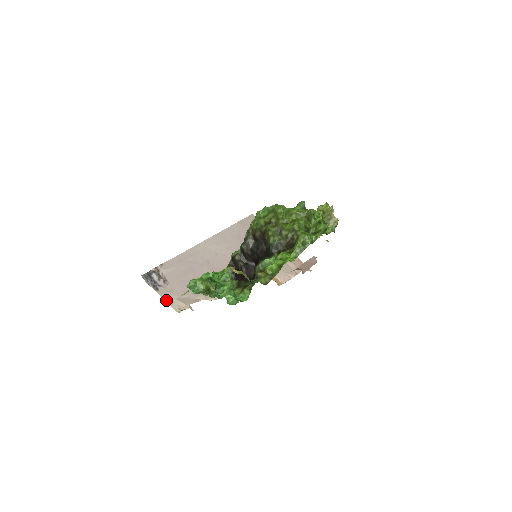
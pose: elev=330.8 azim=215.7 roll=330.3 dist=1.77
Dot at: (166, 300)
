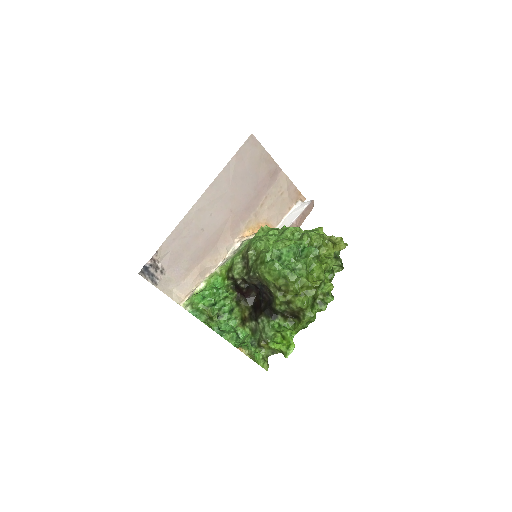
Dot at: (166, 293)
